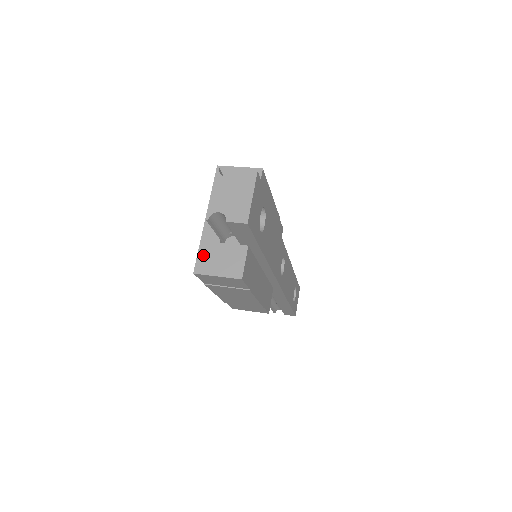
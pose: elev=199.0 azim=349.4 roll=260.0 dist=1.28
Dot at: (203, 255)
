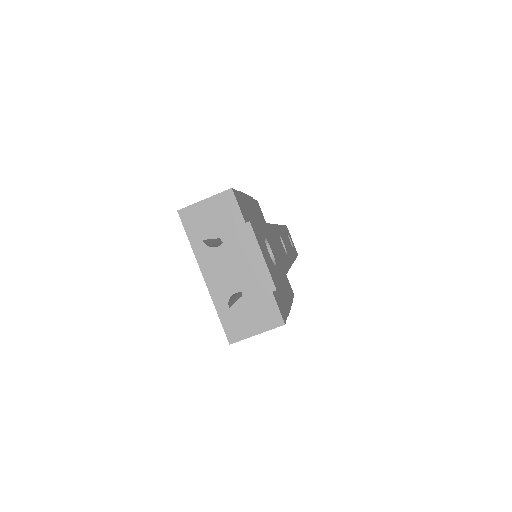
Dot at: (227, 320)
